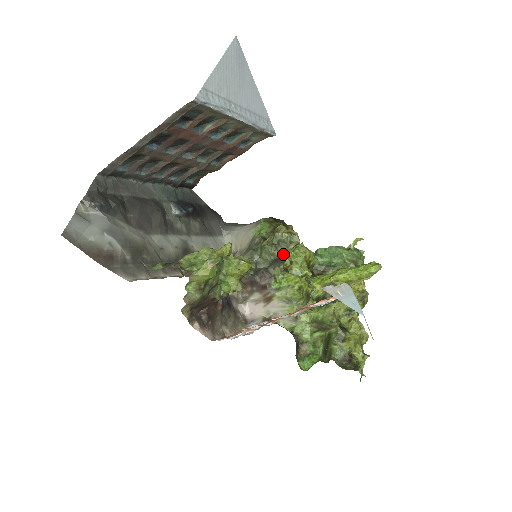
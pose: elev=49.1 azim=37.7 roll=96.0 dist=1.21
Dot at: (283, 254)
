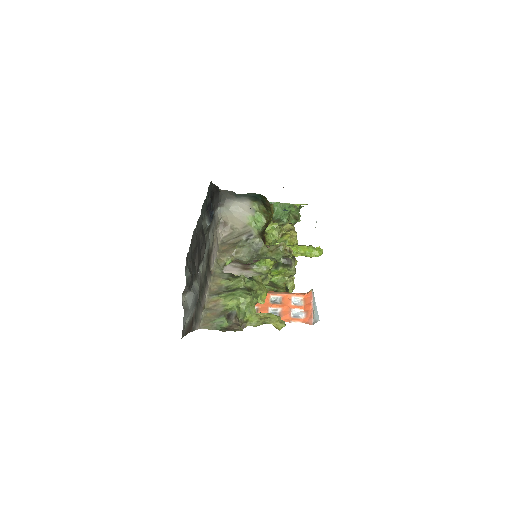
Dot at: occluded
